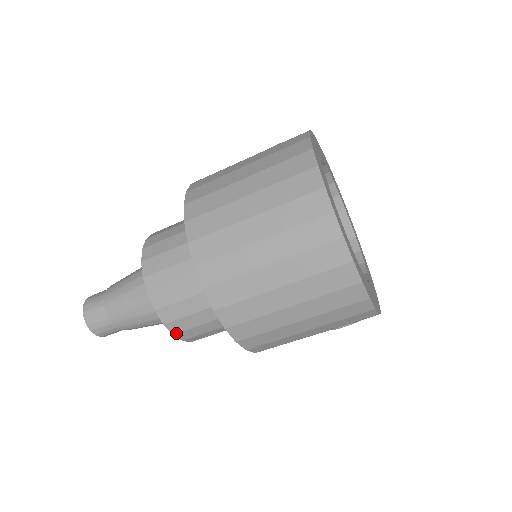
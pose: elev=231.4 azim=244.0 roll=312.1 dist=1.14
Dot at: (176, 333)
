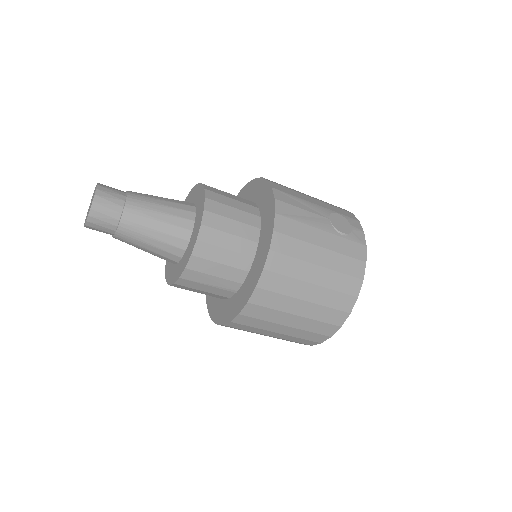
Dot at: occluded
